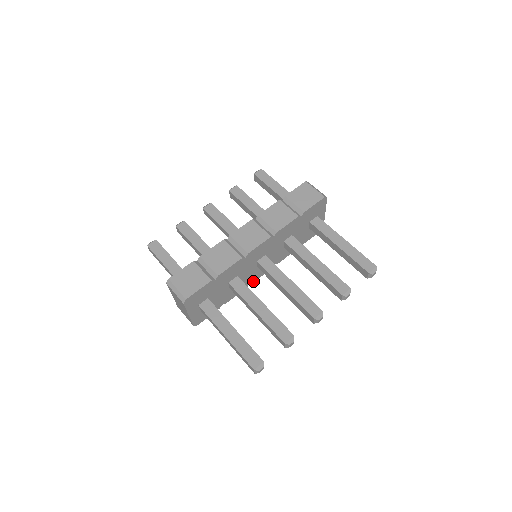
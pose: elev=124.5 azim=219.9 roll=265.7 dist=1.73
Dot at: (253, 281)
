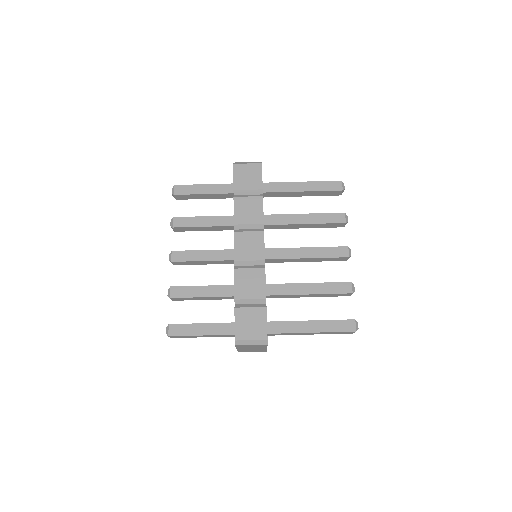
Dot at: occluded
